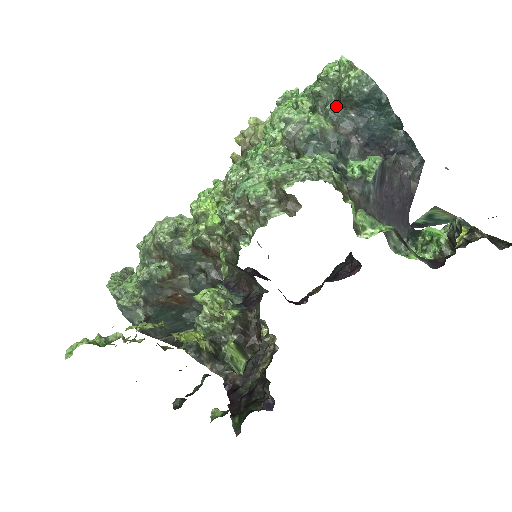
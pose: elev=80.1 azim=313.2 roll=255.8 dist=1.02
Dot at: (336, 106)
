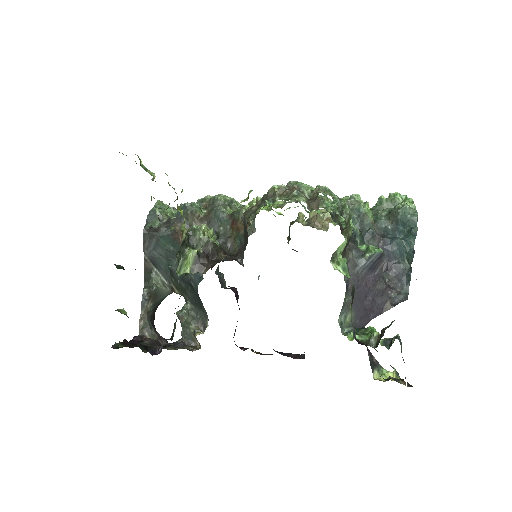
Dot at: (385, 215)
